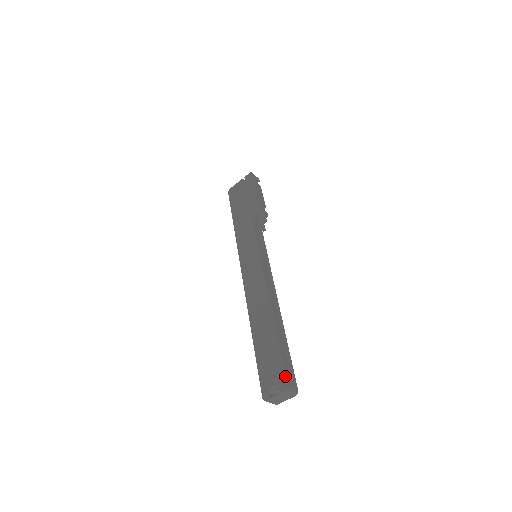
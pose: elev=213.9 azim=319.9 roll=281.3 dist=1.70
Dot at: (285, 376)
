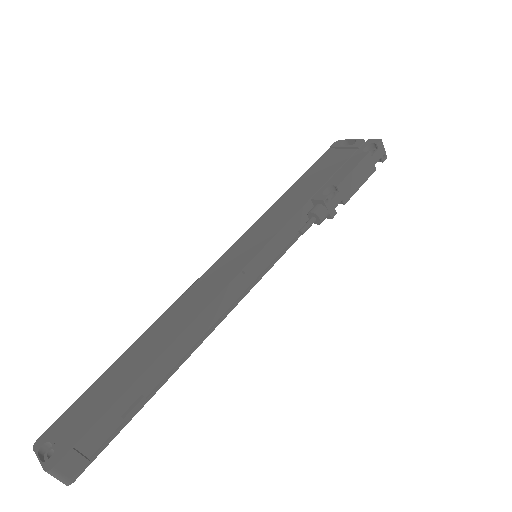
Dot at: (66, 452)
